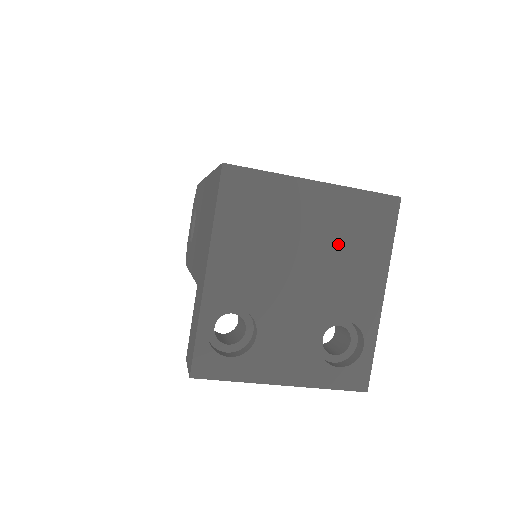
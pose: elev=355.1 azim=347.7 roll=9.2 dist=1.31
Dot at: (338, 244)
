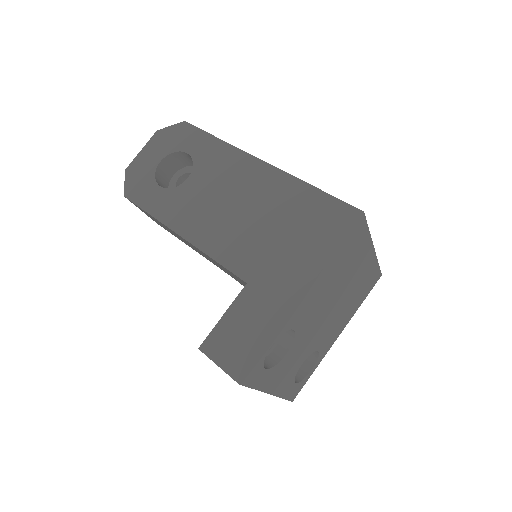
Dot at: (351, 296)
